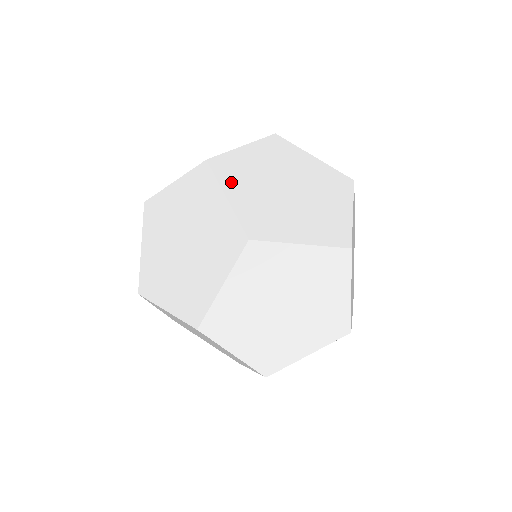
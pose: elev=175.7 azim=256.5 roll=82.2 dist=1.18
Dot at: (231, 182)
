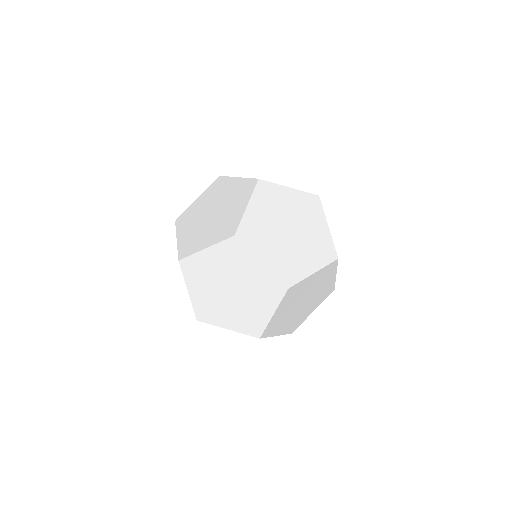
Dot at: occluded
